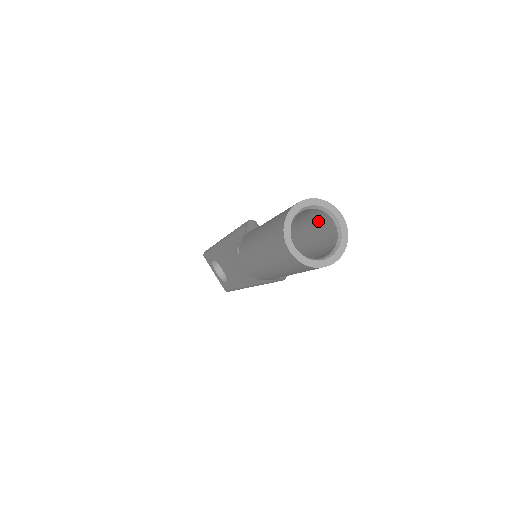
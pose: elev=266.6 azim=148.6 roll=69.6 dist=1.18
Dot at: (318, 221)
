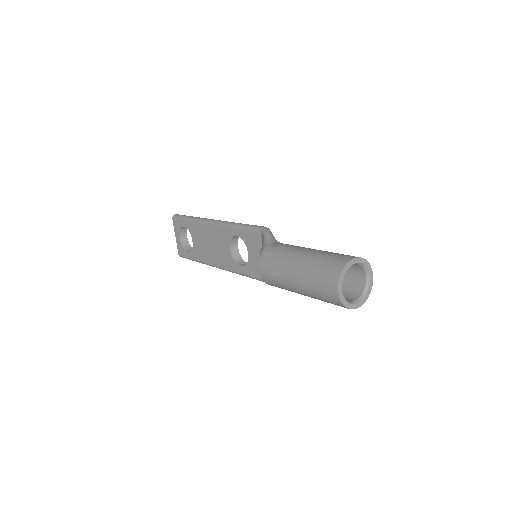
Dot at: (350, 270)
